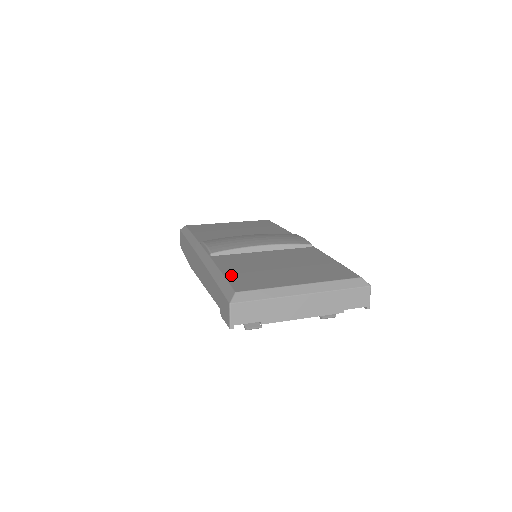
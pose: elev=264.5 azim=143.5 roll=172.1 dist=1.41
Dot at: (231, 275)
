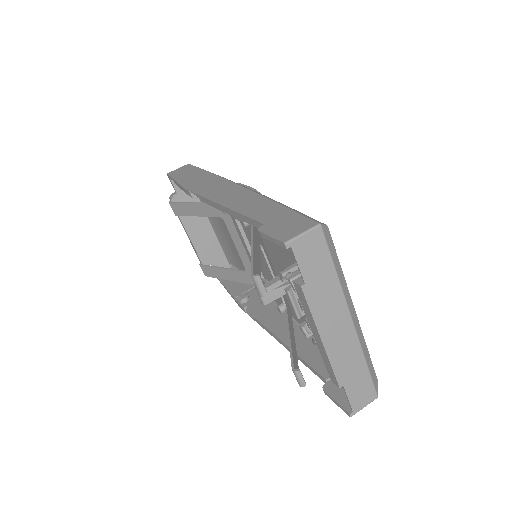
Dot at: occluded
